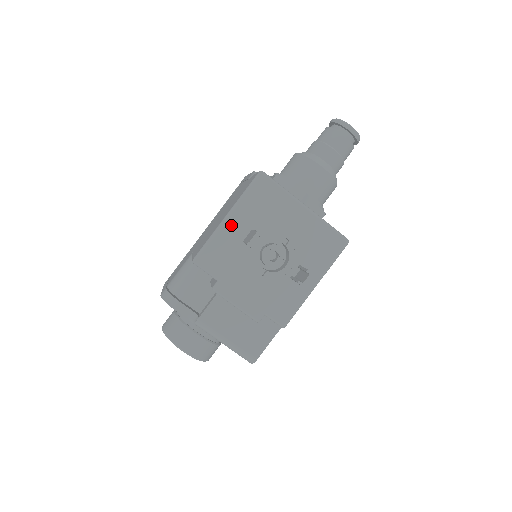
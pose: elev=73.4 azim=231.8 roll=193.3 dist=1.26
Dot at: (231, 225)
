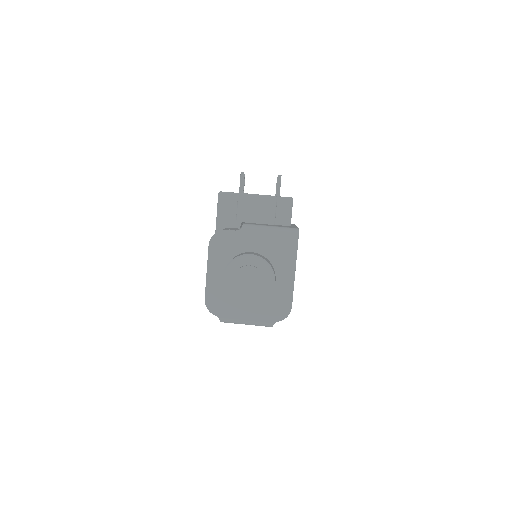
Dot at: occluded
